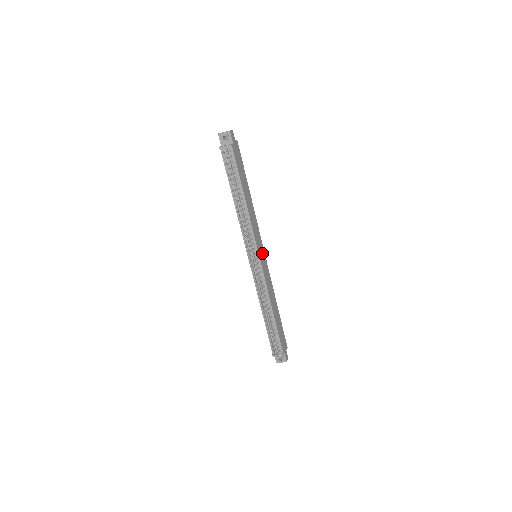
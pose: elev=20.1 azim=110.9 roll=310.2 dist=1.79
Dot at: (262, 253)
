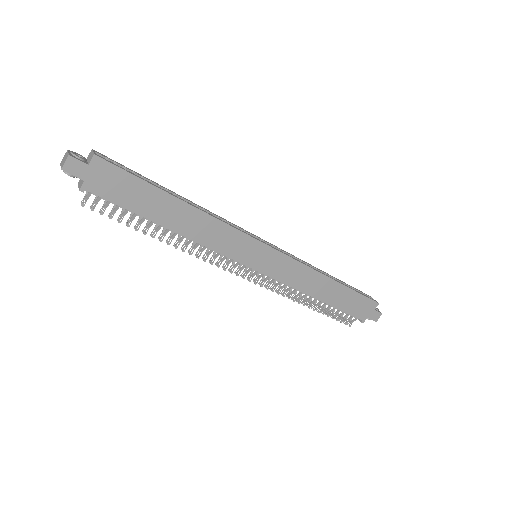
Dot at: (262, 254)
